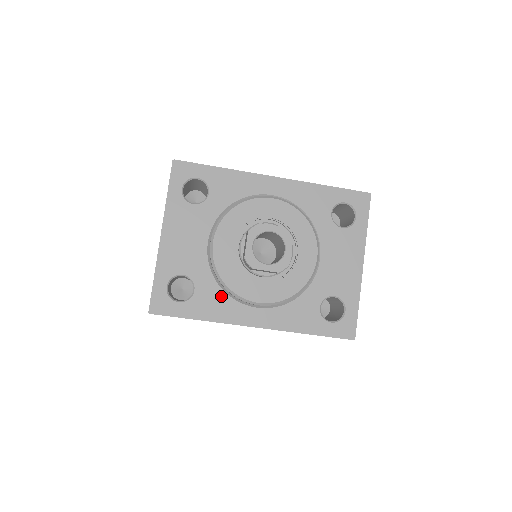
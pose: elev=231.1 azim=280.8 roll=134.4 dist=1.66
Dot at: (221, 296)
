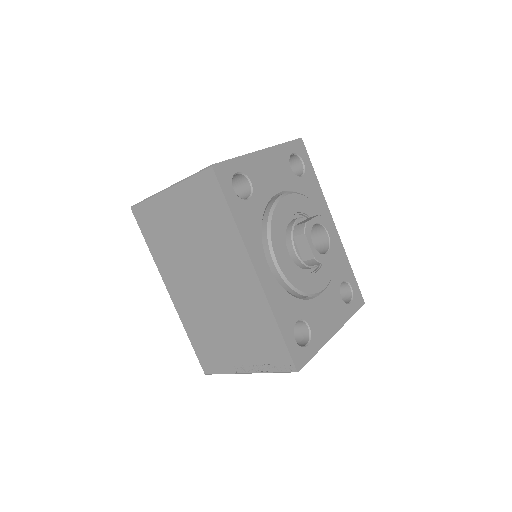
Dot at: (258, 226)
